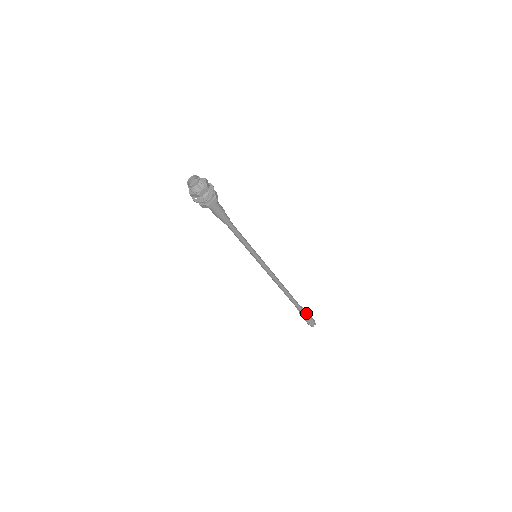
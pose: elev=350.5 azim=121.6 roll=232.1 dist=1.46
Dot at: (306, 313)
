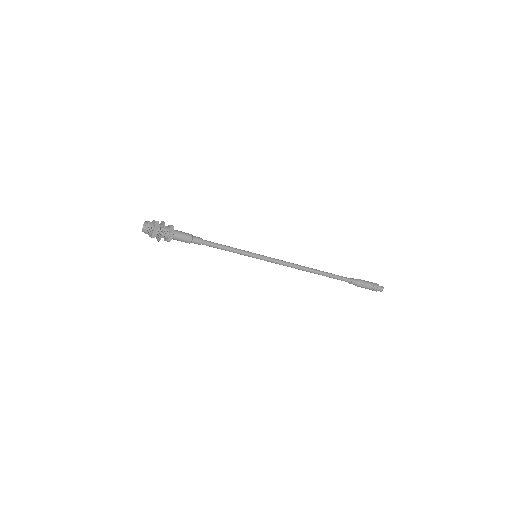
Dot at: (360, 283)
